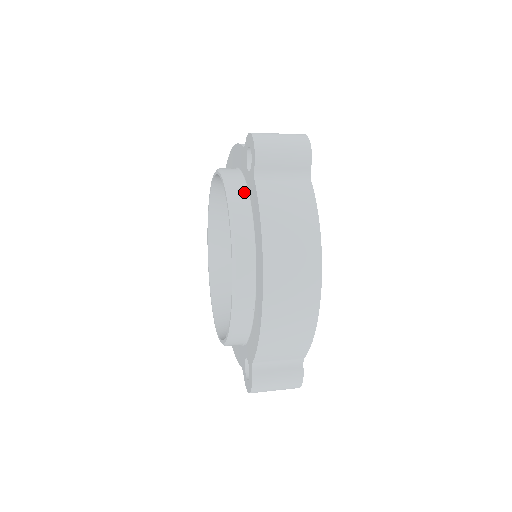
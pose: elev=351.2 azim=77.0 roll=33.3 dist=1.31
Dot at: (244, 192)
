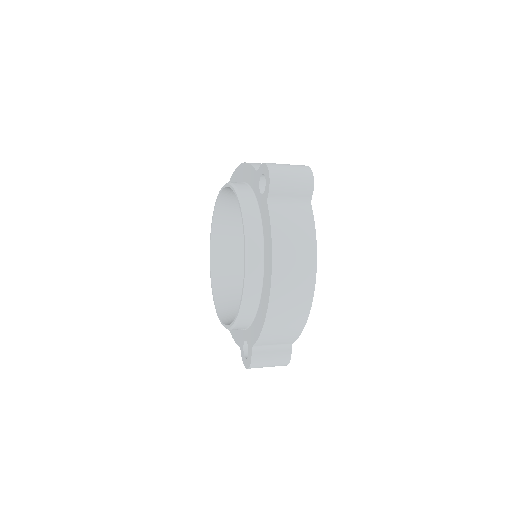
Dot at: (256, 210)
